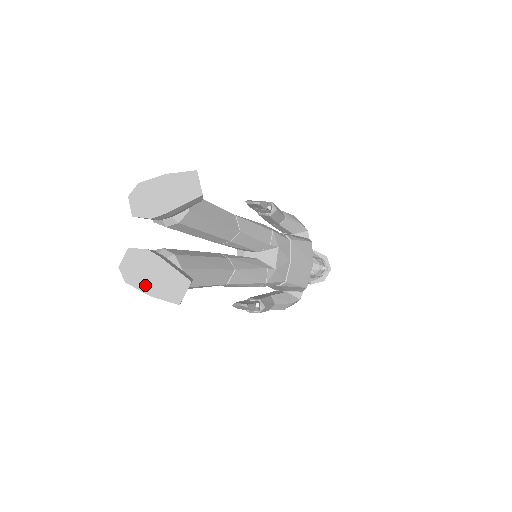
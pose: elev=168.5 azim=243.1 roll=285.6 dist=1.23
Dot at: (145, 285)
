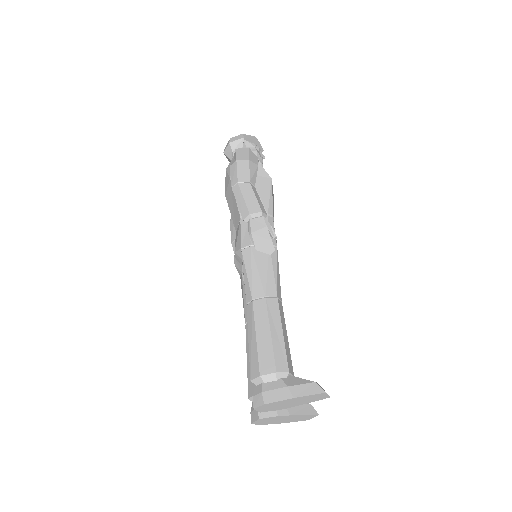
Dot at: (279, 423)
